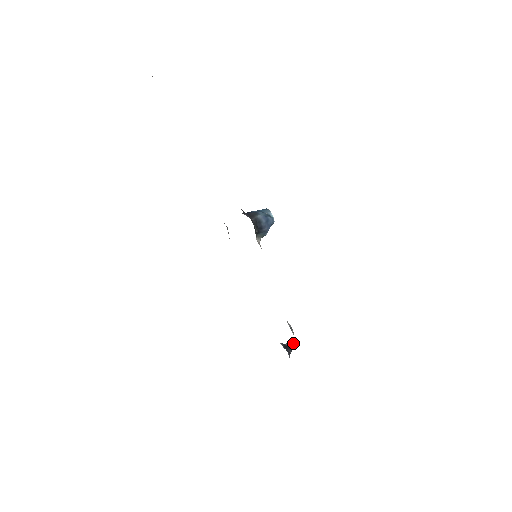
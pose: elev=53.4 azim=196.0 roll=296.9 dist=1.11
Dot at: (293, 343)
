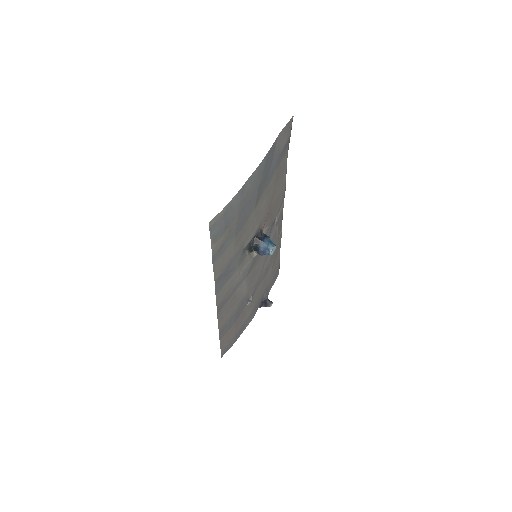
Dot at: (271, 305)
